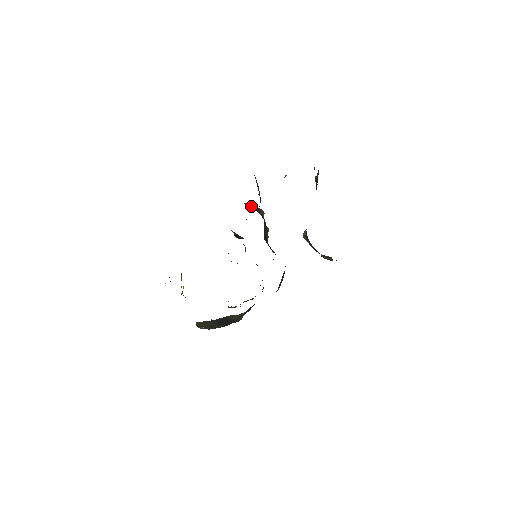
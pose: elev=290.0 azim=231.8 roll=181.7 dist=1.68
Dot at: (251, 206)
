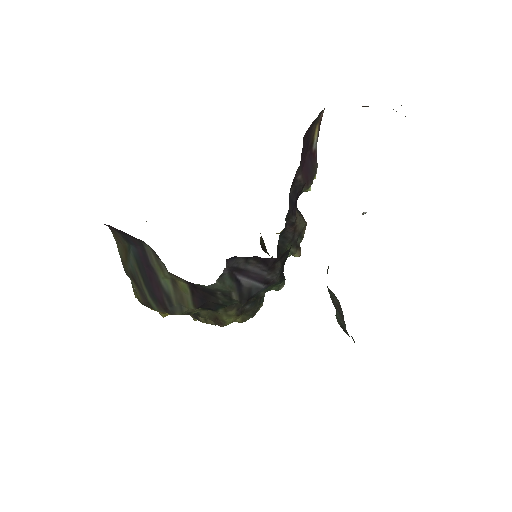
Dot at: occluded
